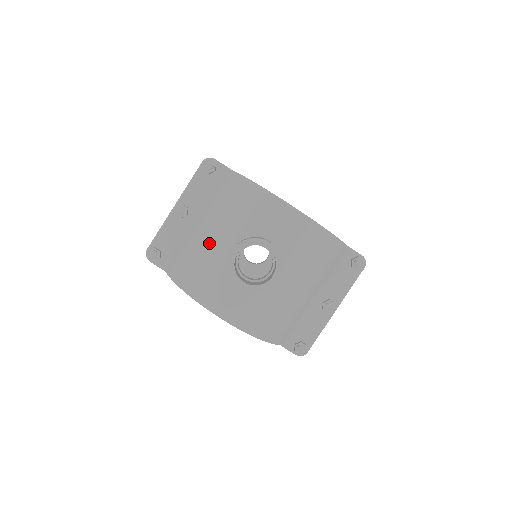
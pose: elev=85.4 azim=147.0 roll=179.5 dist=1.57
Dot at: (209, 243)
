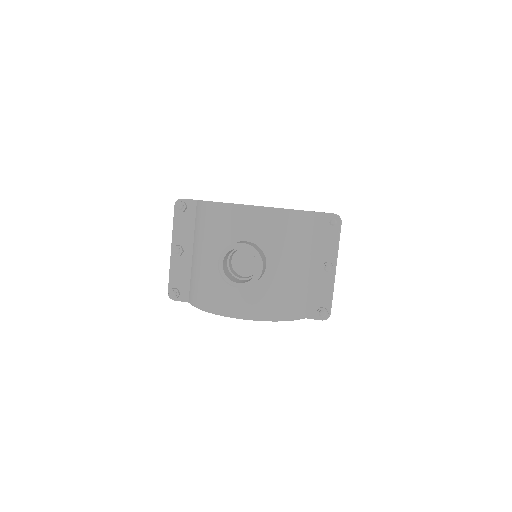
Dot at: (205, 265)
